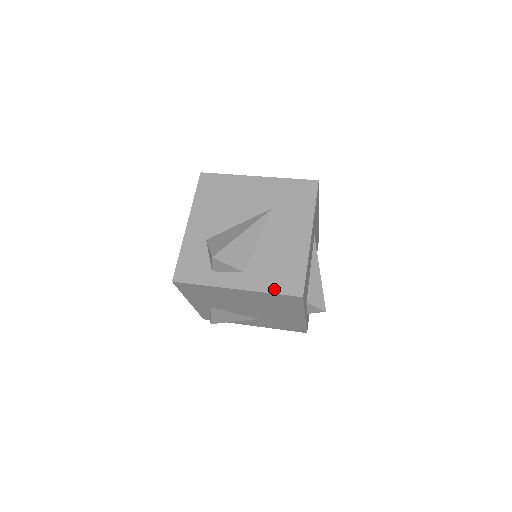
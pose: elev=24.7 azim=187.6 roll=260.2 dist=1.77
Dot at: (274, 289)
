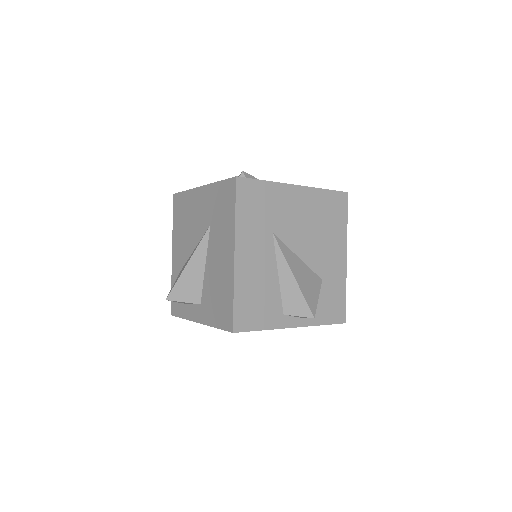
Dot at: (216, 323)
